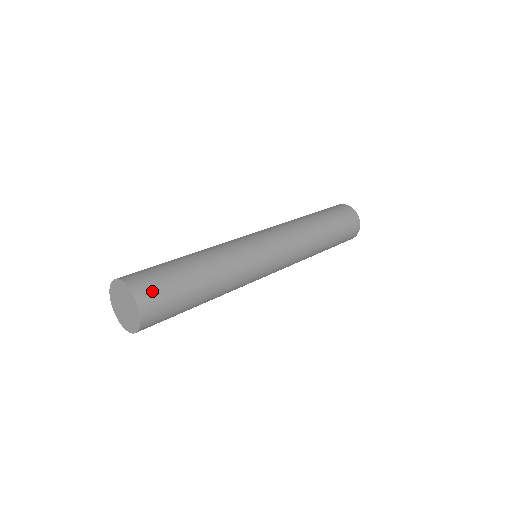
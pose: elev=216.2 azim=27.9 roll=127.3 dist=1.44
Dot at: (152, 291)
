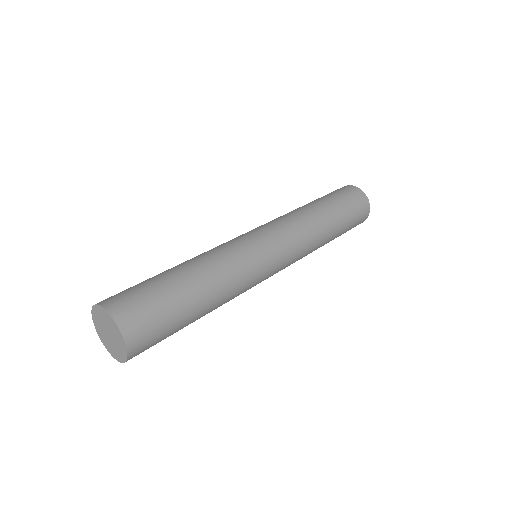
Dot at: (138, 315)
